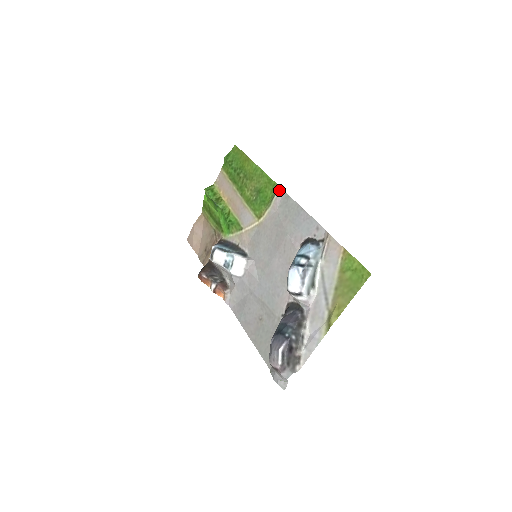
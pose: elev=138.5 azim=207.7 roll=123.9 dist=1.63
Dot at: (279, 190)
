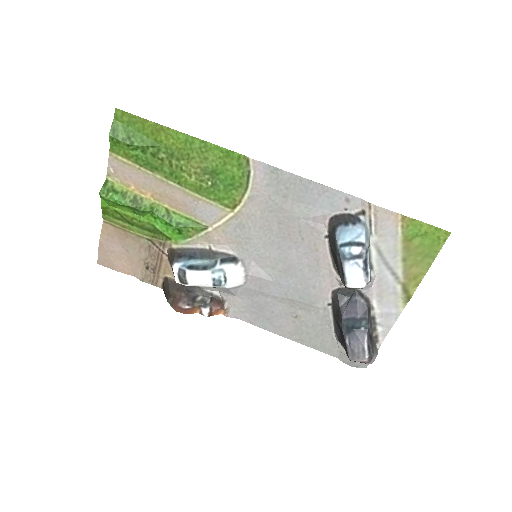
Dot at: (255, 164)
